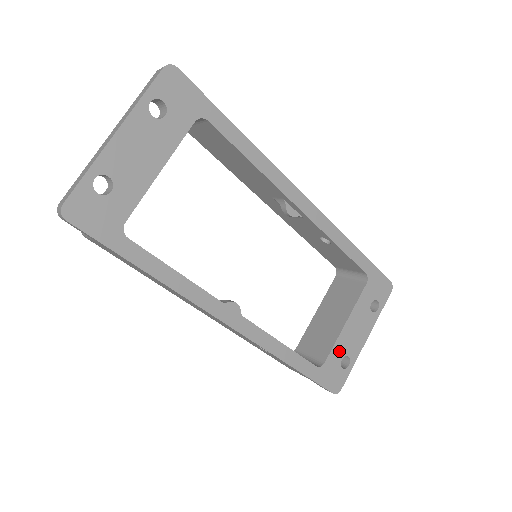
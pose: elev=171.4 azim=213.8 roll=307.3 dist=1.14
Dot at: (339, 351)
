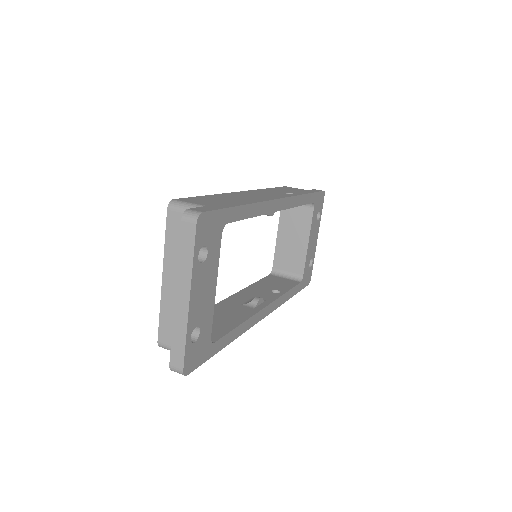
Dot at: (308, 261)
